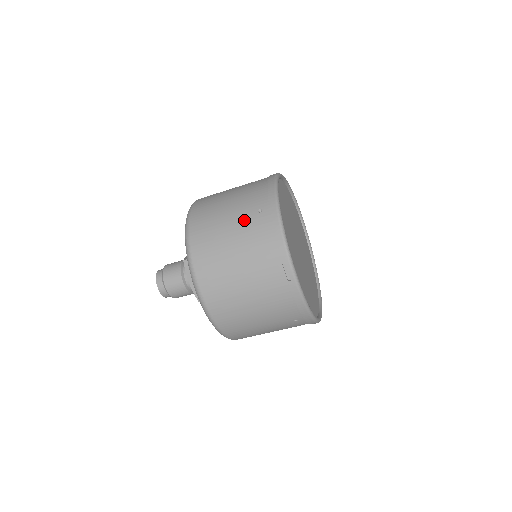
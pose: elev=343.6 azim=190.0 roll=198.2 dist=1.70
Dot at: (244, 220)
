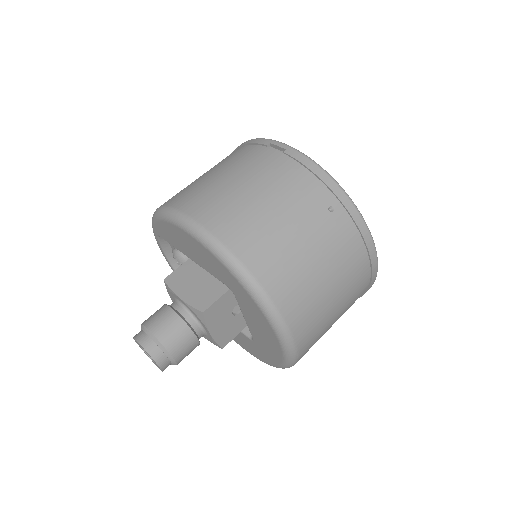
Dot at: occluded
